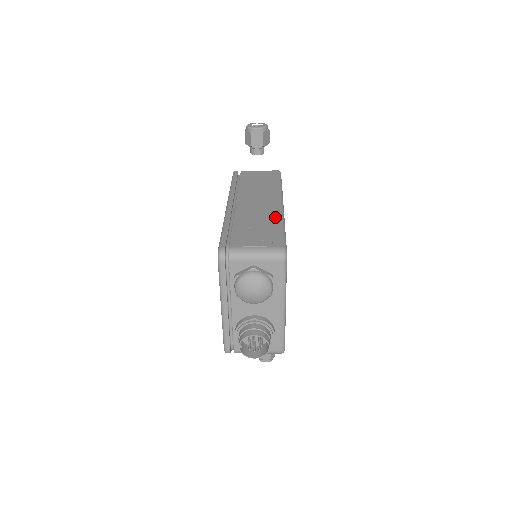
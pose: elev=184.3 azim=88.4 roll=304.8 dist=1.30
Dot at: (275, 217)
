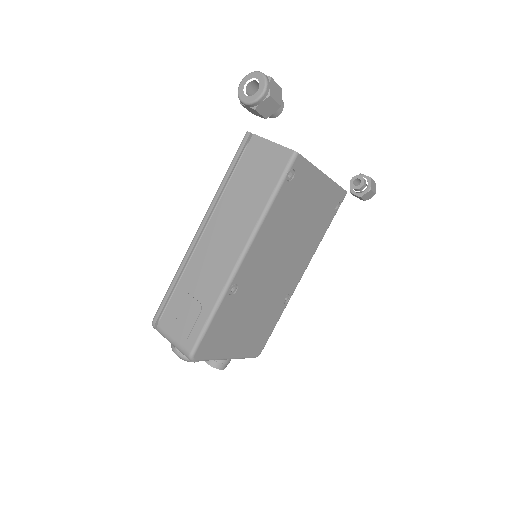
Dot at: (215, 290)
